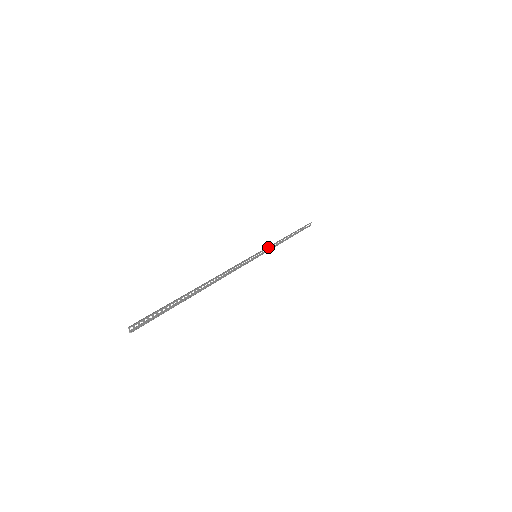
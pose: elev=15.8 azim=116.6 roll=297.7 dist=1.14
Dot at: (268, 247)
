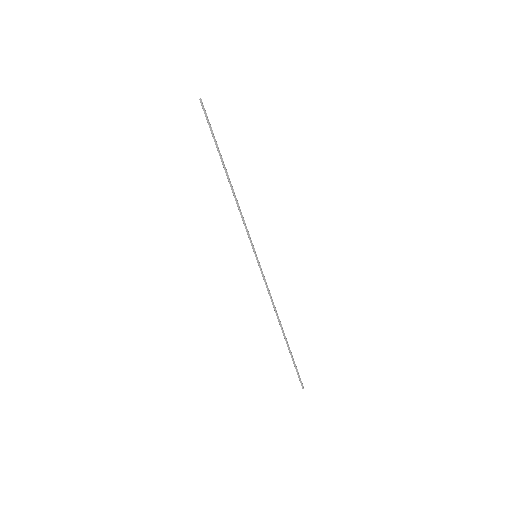
Dot at: occluded
